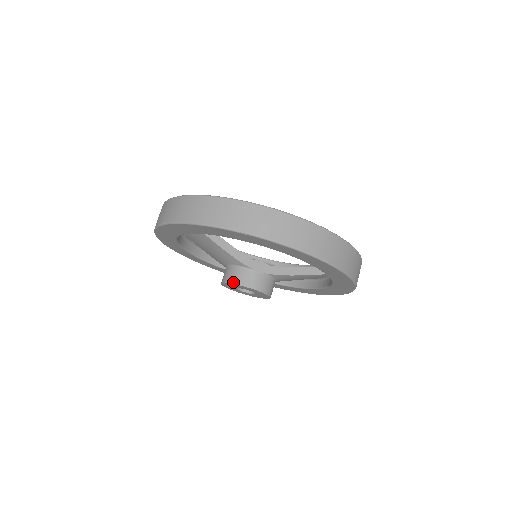
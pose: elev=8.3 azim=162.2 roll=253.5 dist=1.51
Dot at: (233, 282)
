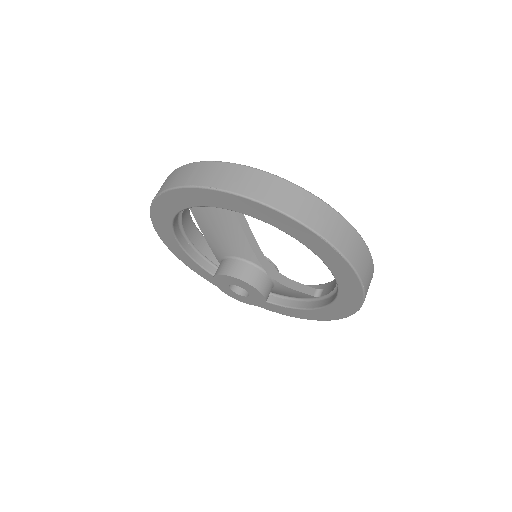
Dot at: (242, 278)
